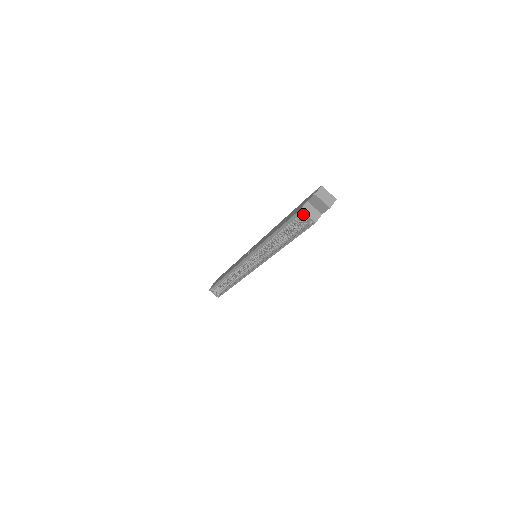
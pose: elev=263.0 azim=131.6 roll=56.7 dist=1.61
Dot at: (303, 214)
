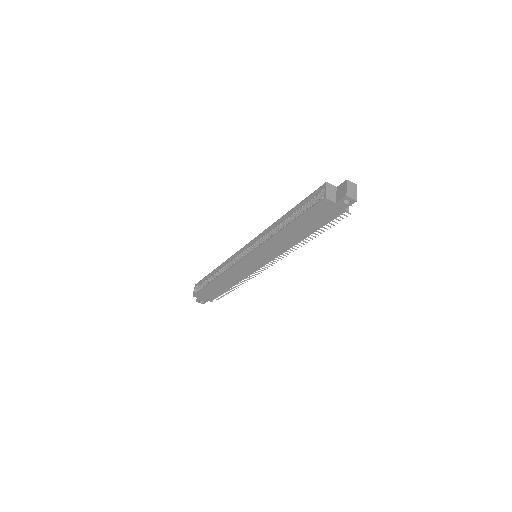
Dot at: (324, 187)
